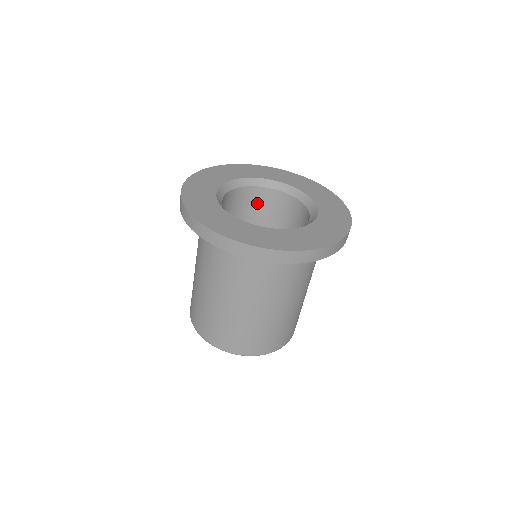
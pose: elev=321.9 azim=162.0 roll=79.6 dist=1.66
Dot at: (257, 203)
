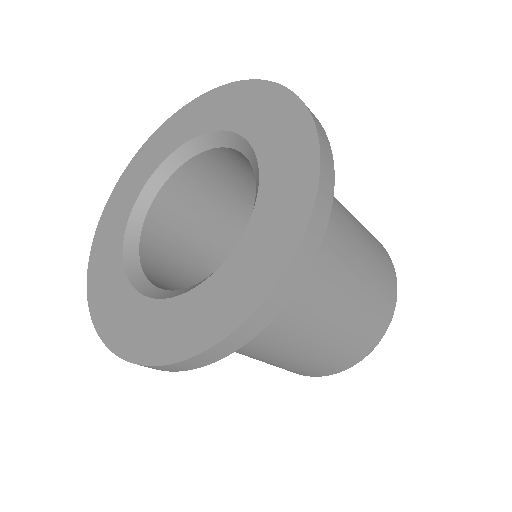
Dot at: (194, 190)
